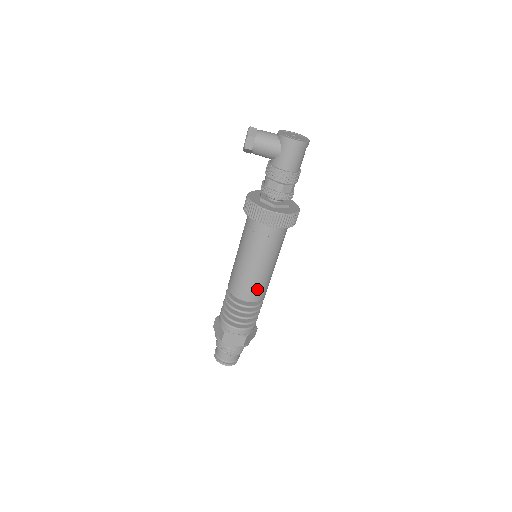
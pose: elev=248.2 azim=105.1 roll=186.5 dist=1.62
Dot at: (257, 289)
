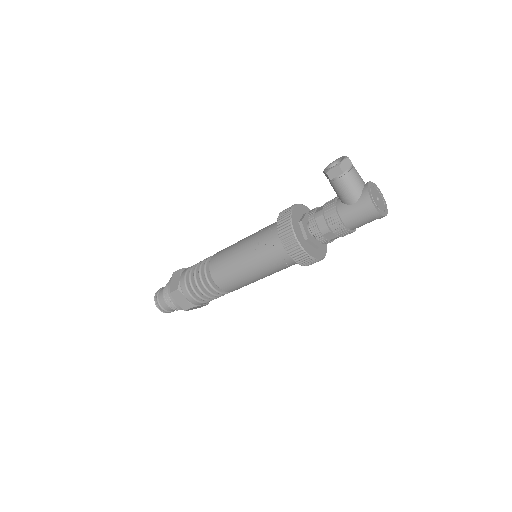
Dot at: (233, 284)
